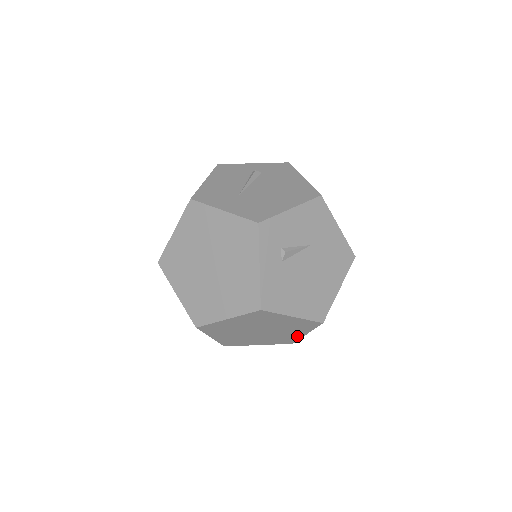
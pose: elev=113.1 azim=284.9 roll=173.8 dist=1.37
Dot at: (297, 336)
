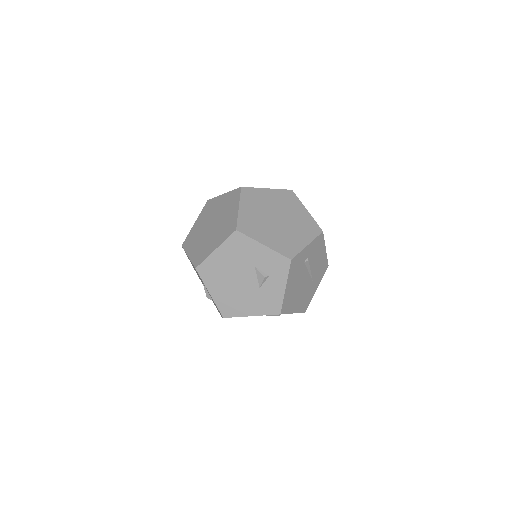
Dot at: (307, 217)
